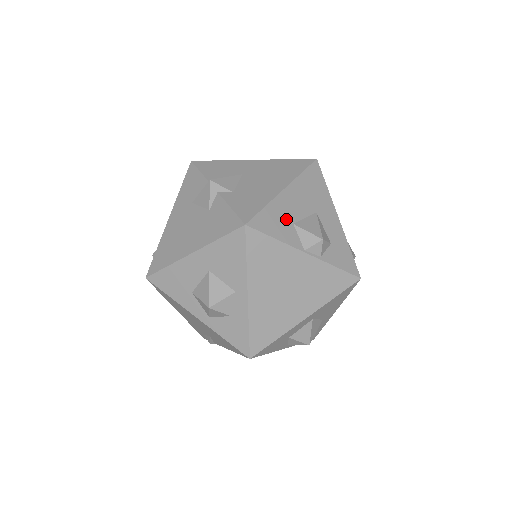
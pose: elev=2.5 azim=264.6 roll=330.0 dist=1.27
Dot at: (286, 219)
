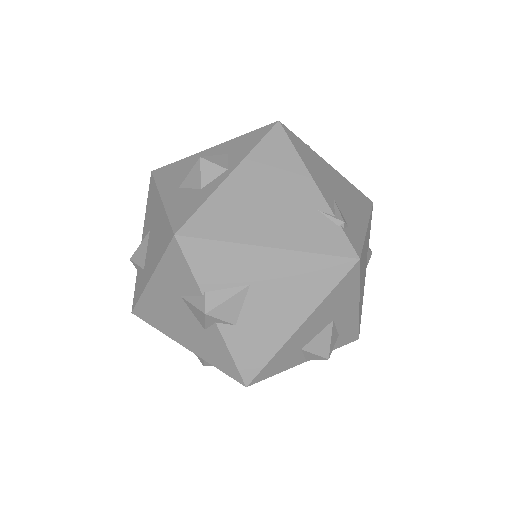
Dot at: (294, 351)
